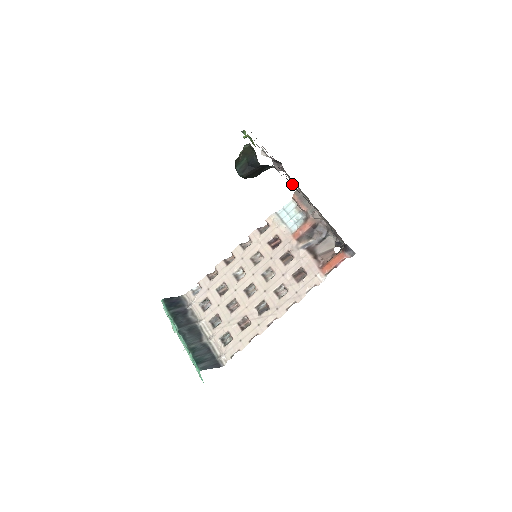
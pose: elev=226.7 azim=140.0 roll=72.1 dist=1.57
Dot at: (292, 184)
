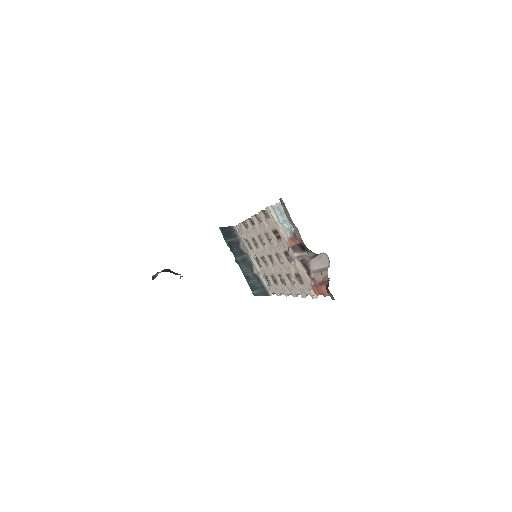
Dot at: occluded
